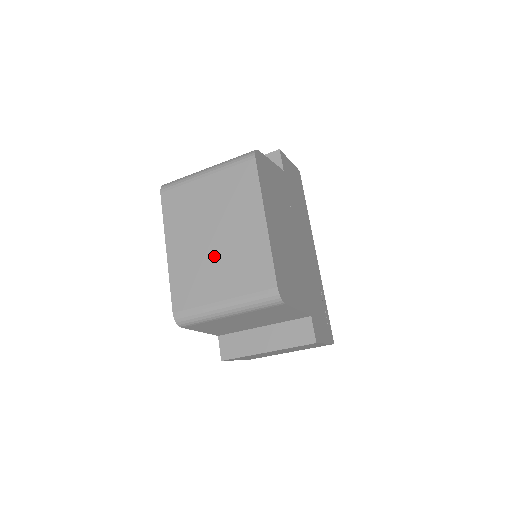
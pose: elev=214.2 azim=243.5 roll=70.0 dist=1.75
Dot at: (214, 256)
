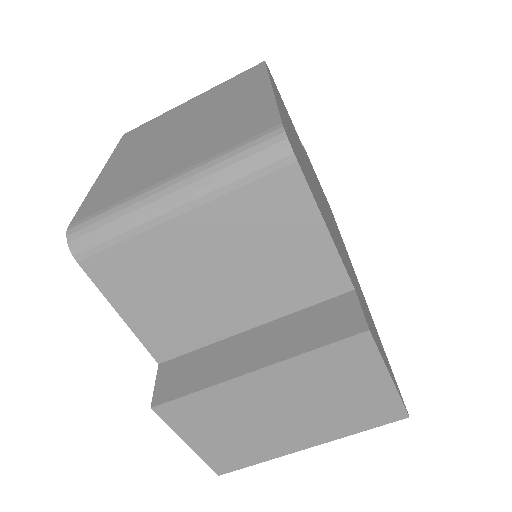
Dot at: (175, 144)
